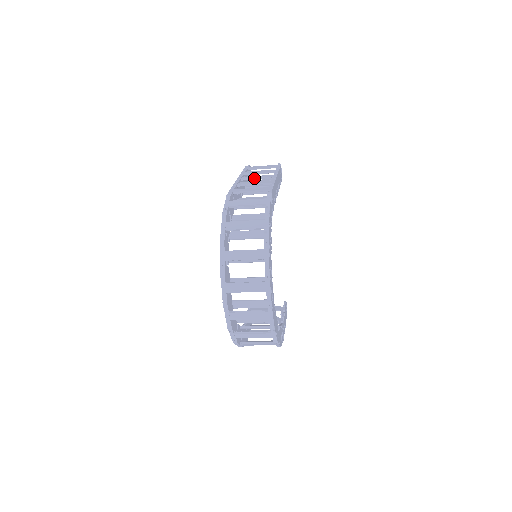
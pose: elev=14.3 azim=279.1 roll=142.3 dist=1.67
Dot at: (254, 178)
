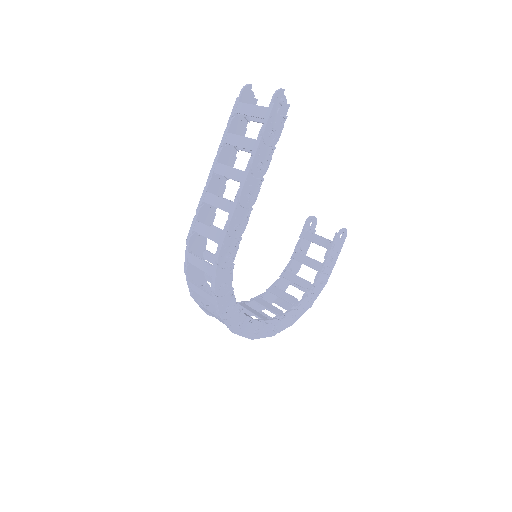
Dot at: (225, 175)
